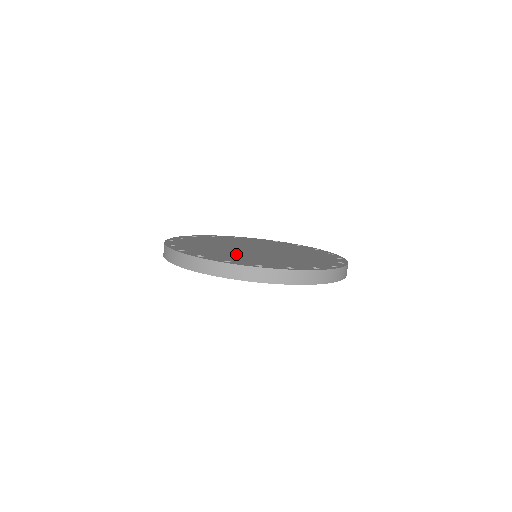
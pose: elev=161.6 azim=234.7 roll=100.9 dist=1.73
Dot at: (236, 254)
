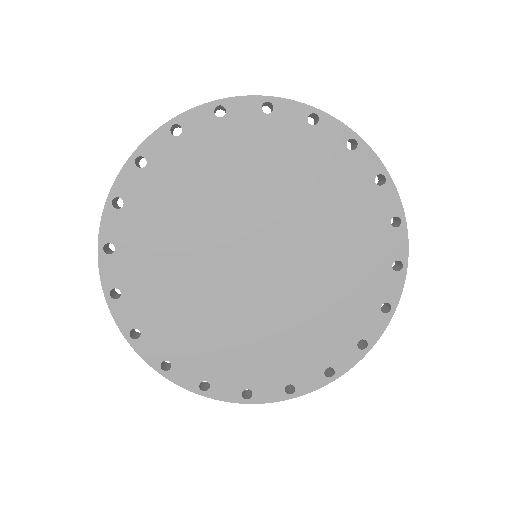
Dot at: occluded
